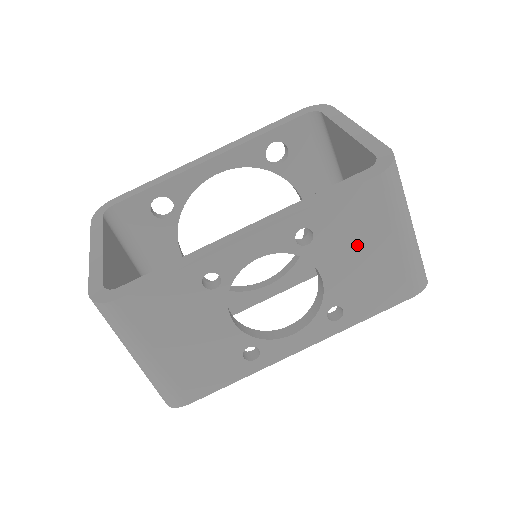
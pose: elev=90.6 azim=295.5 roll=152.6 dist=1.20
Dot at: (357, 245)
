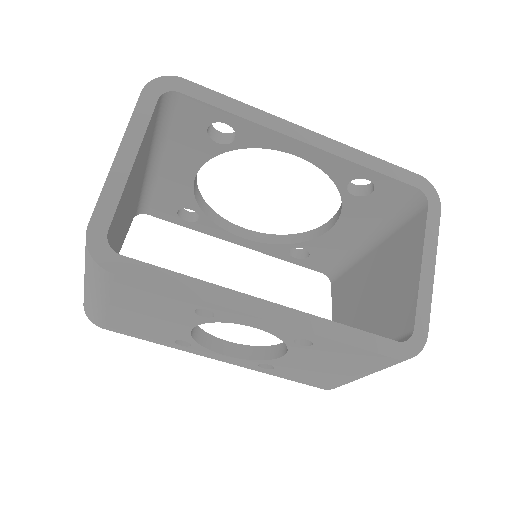
Dot at: (330, 363)
